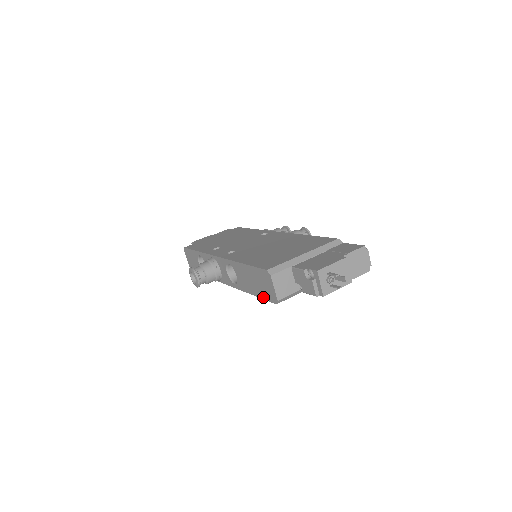
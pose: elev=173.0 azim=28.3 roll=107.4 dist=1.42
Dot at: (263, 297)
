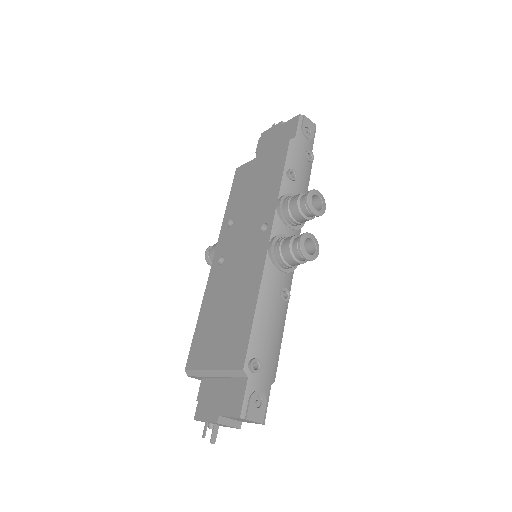
Dot at: occluded
